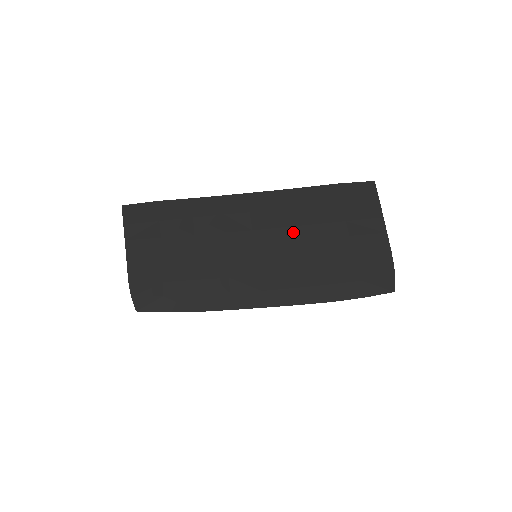
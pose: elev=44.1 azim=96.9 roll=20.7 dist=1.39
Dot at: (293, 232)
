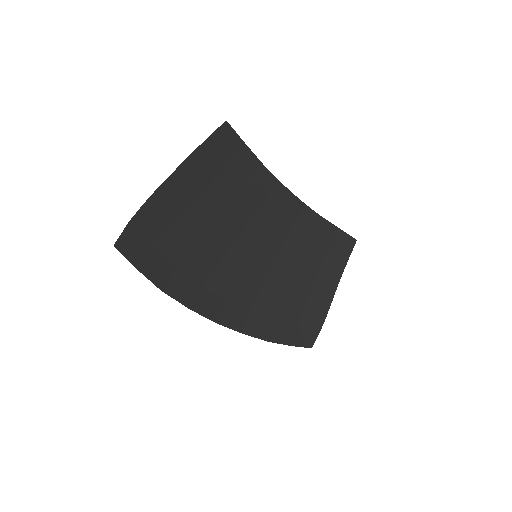
Dot at: (288, 252)
